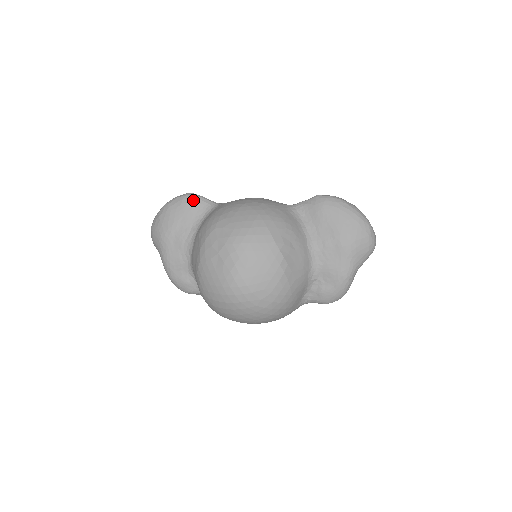
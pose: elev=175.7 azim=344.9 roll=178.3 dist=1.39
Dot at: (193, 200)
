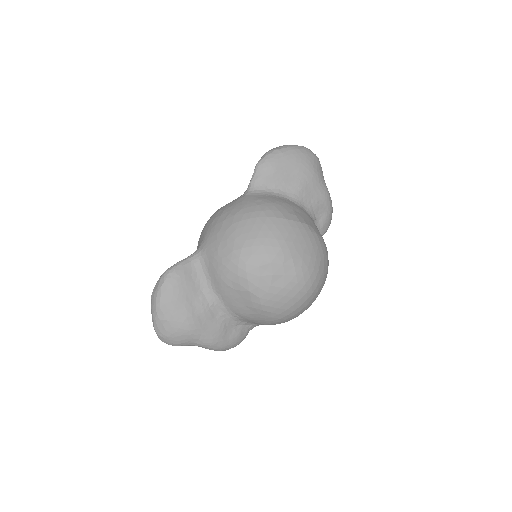
Dot at: (178, 273)
